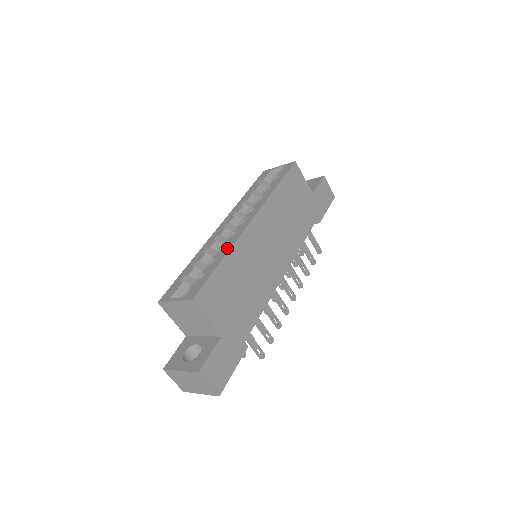
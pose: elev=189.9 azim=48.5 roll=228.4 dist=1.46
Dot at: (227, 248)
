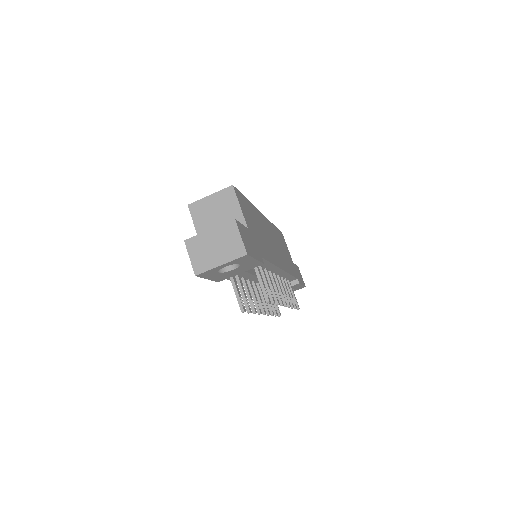
Dot at: occluded
